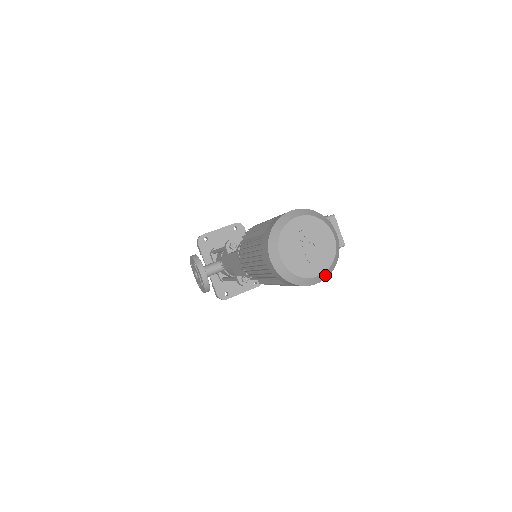
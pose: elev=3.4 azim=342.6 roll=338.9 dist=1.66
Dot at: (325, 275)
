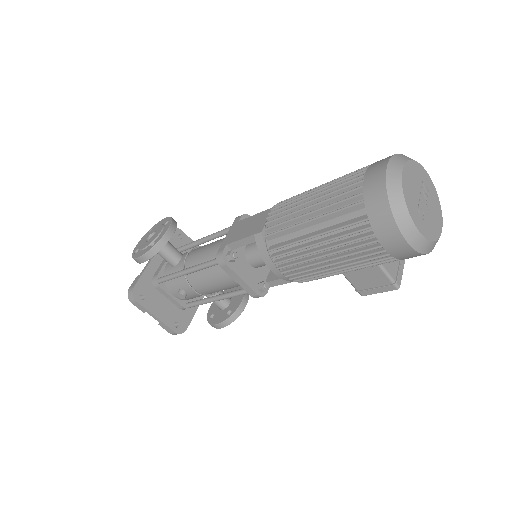
Dot at: (418, 242)
